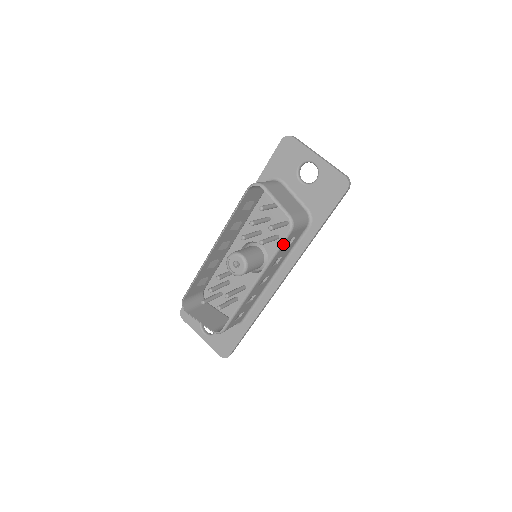
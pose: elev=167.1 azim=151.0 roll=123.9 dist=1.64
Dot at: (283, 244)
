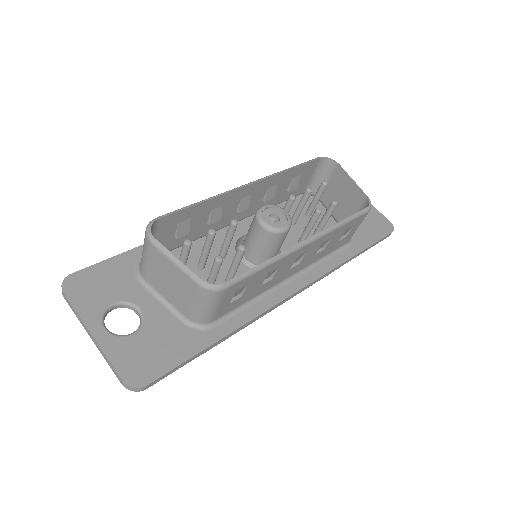
Dot at: (355, 218)
